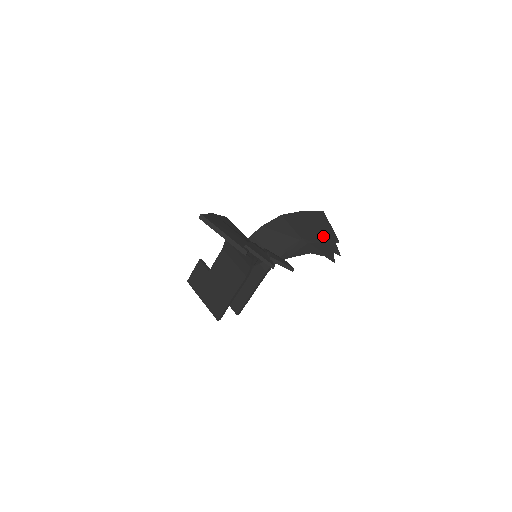
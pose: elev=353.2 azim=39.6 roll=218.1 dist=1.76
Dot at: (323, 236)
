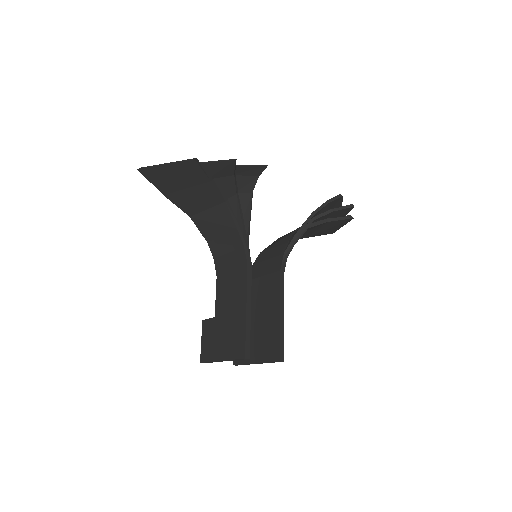
Dot at: occluded
